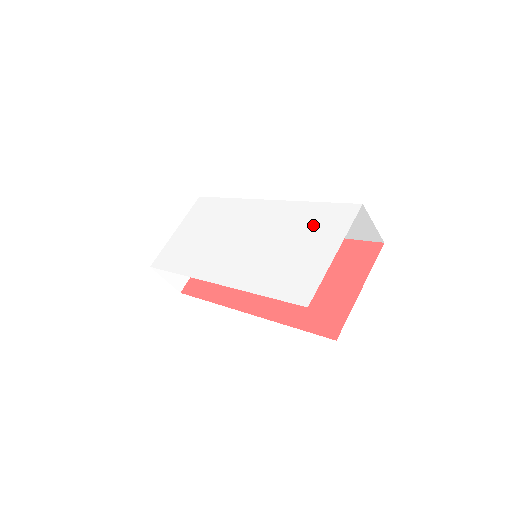
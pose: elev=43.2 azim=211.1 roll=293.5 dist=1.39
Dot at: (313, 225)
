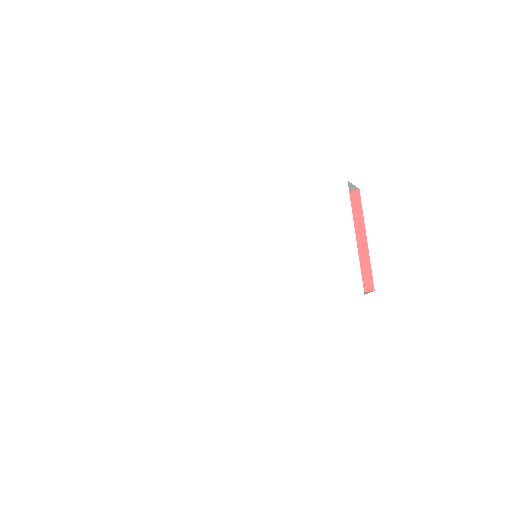
Dot at: (312, 217)
